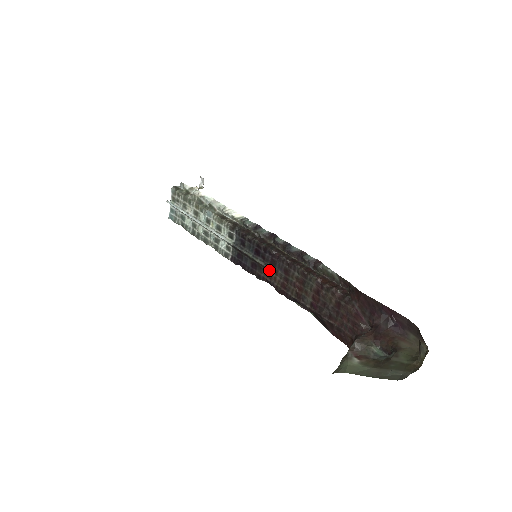
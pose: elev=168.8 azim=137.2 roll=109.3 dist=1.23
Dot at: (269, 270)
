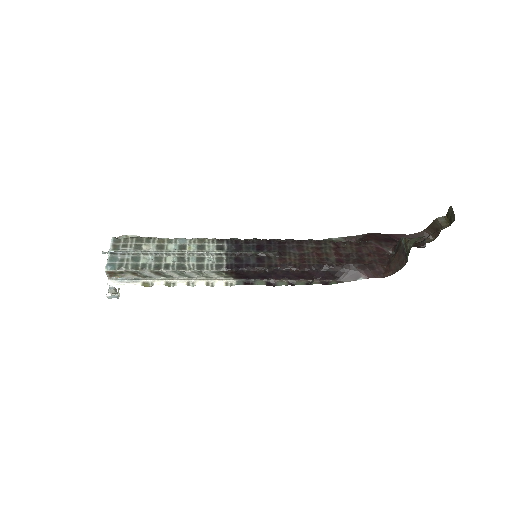
Dot at: (280, 255)
